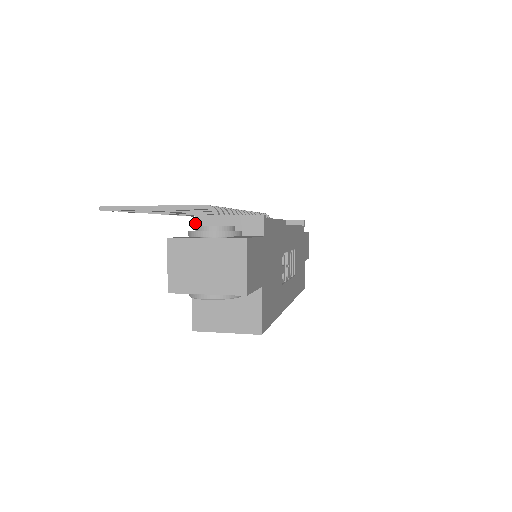
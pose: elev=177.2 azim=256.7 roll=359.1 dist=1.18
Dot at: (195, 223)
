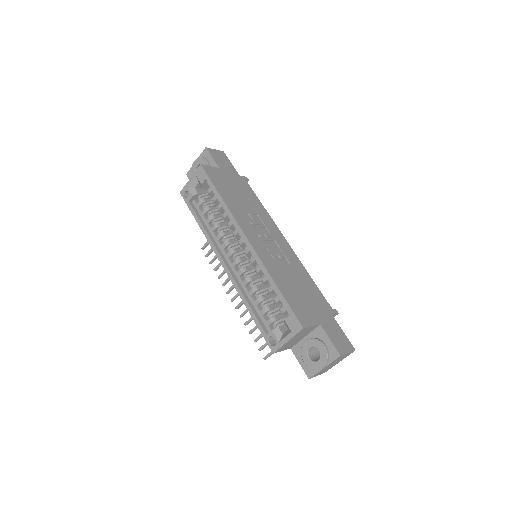
Dot at: occluded
